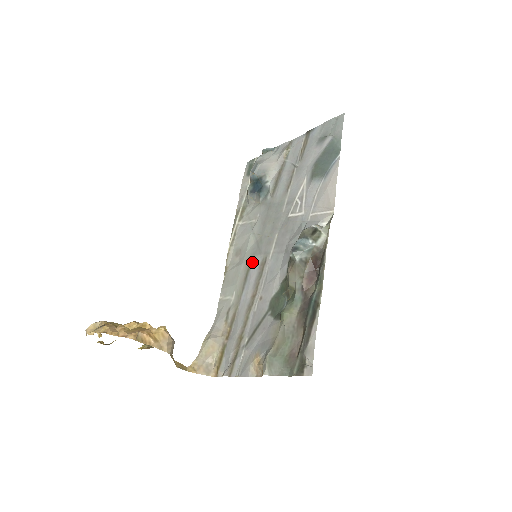
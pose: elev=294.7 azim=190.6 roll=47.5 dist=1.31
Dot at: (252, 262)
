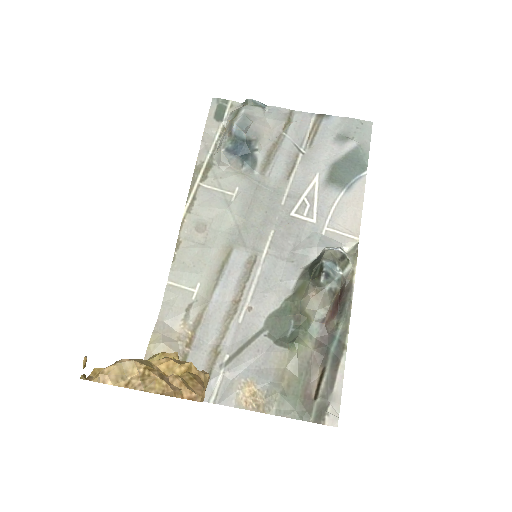
Dot at: (232, 253)
